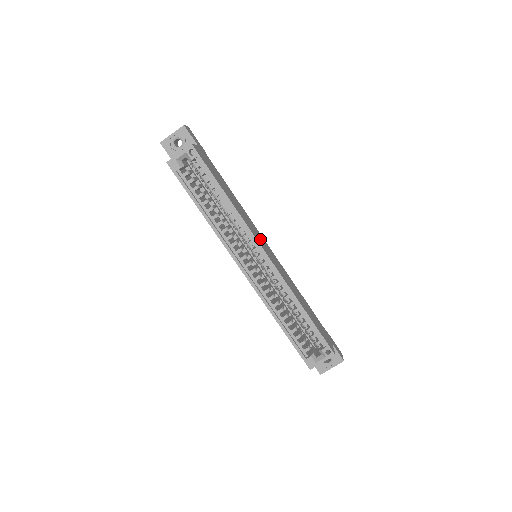
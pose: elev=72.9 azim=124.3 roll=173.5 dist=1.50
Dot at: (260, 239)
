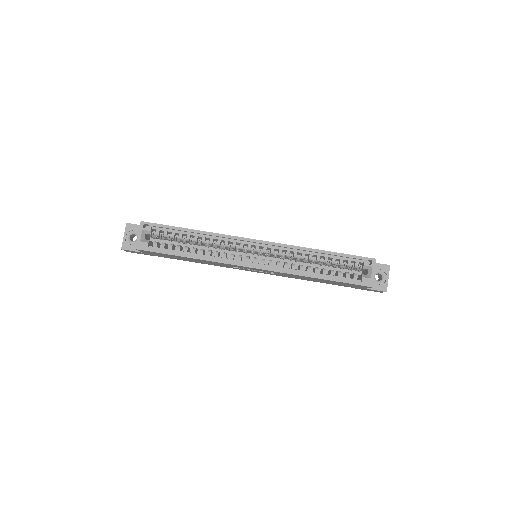
Dot at: occluded
